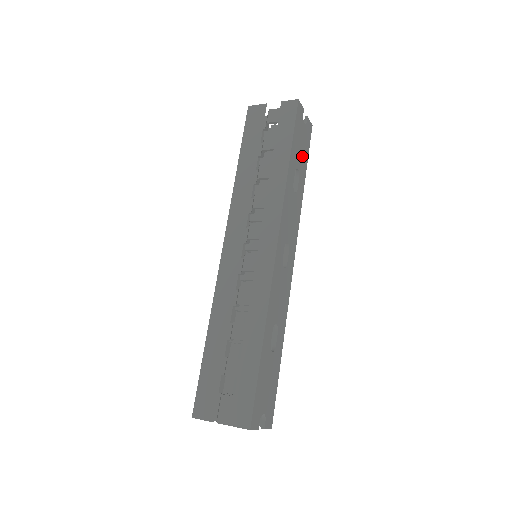
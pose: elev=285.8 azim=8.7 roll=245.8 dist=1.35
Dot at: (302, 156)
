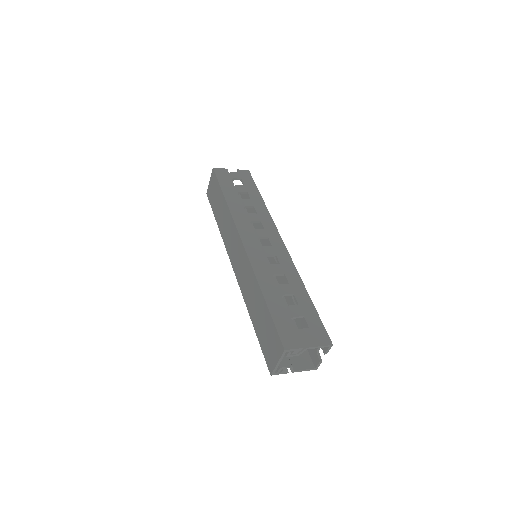
Dot at: occluded
